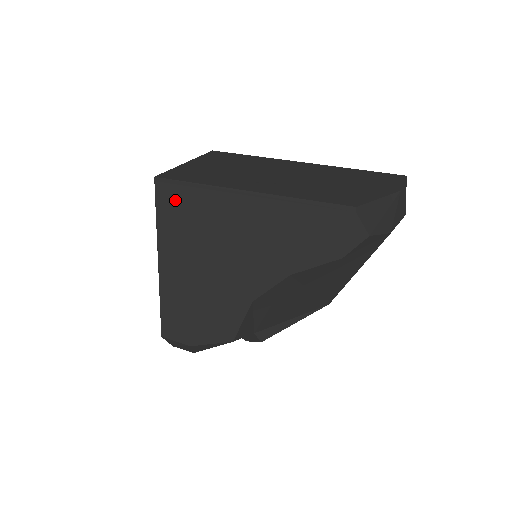
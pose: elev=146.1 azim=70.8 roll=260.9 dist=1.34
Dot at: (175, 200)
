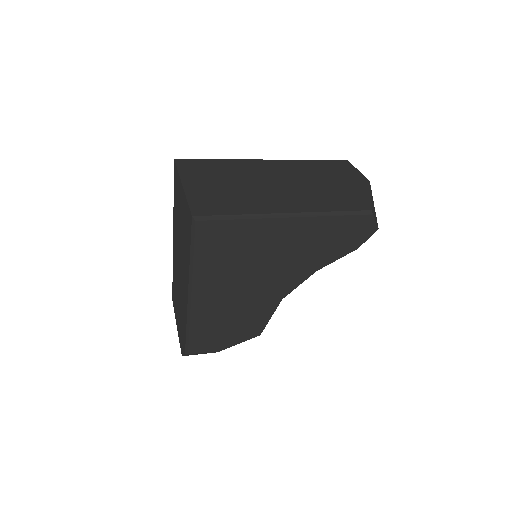
Dot at: (217, 234)
